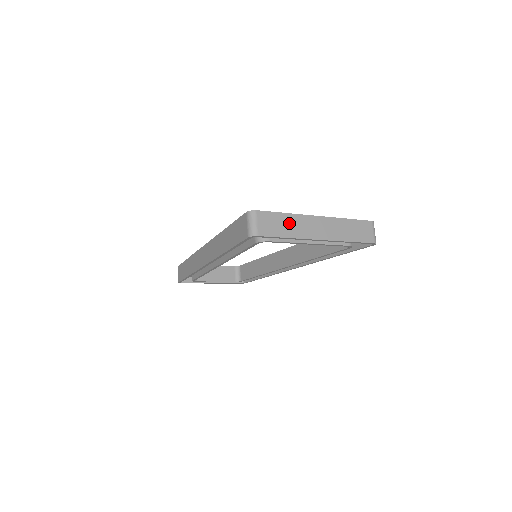
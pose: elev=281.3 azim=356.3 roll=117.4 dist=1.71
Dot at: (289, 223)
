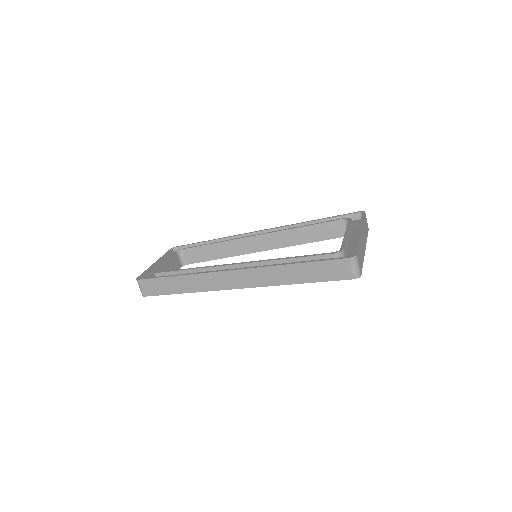
Dot at: (361, 250)
